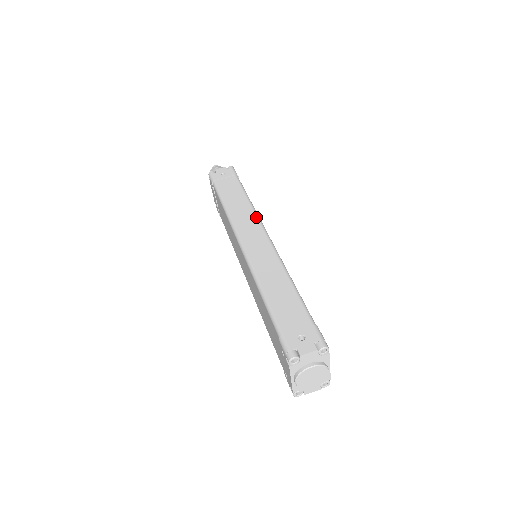
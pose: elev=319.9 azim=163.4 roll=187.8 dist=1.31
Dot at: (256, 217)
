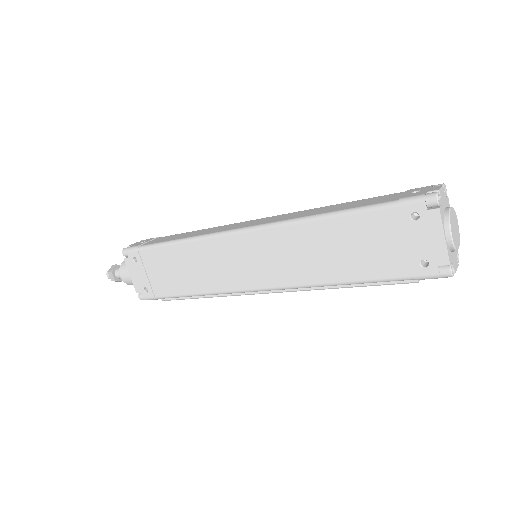
Dot at: (229, 224)
